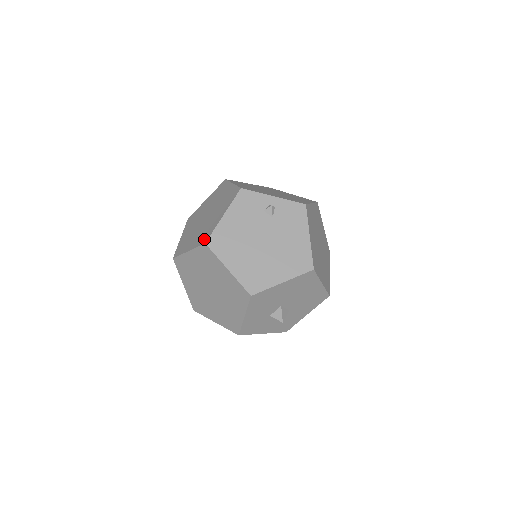
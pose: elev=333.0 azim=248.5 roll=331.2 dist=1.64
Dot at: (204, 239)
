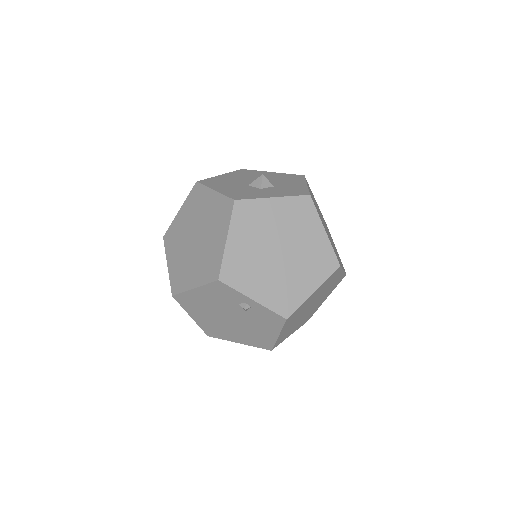
Dot at: (175, 286)
